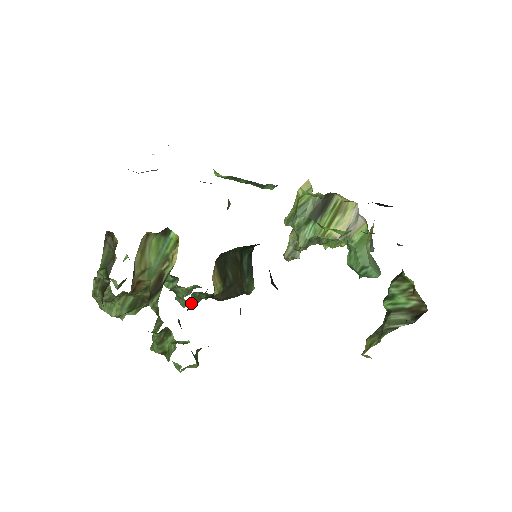
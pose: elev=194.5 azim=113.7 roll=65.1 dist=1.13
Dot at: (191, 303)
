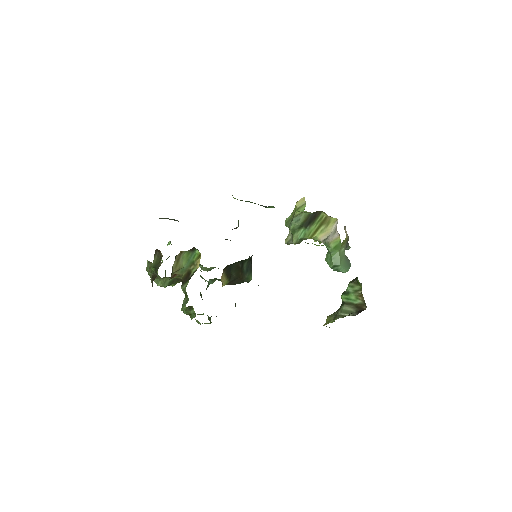
Dot at: occluded
